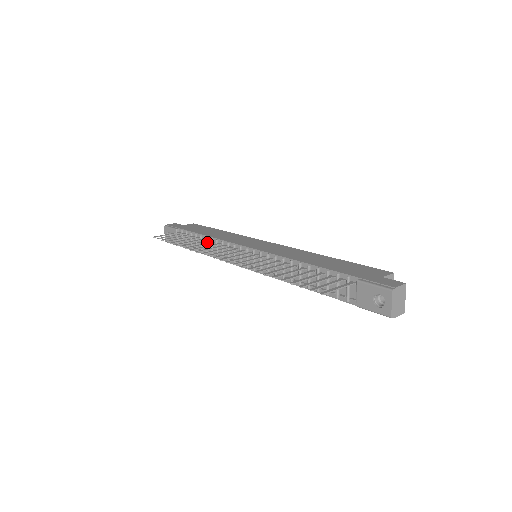
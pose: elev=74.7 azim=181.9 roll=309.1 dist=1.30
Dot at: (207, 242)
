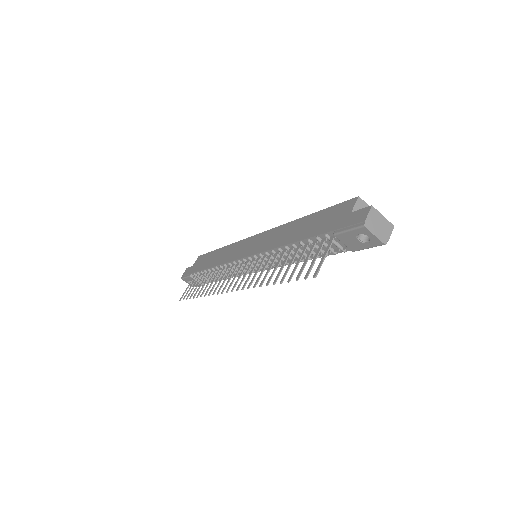
Dot at: (216, 271)
